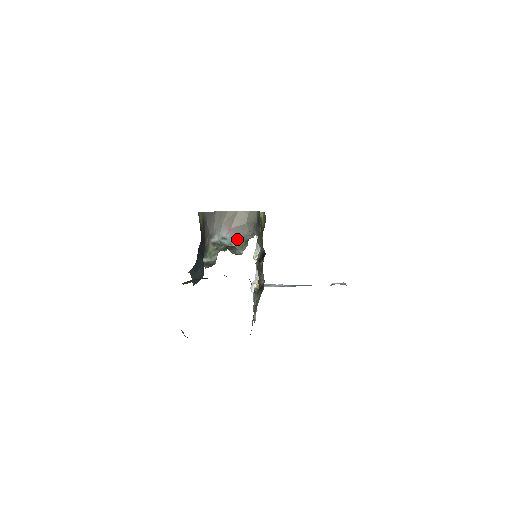
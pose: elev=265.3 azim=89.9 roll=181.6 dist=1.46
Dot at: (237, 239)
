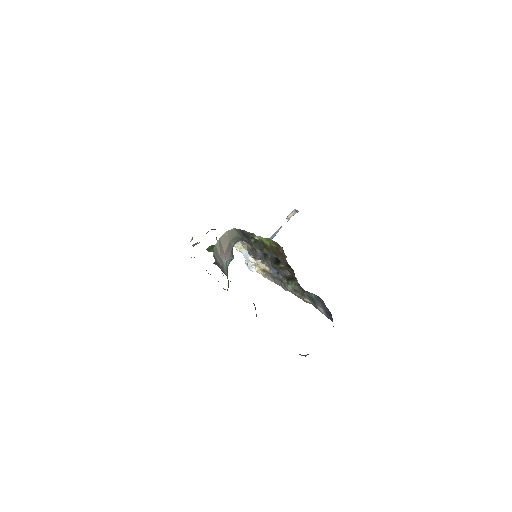
Dot at: (230, 254)
